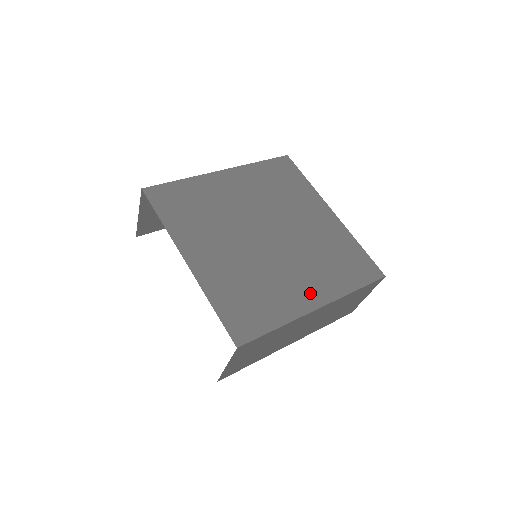
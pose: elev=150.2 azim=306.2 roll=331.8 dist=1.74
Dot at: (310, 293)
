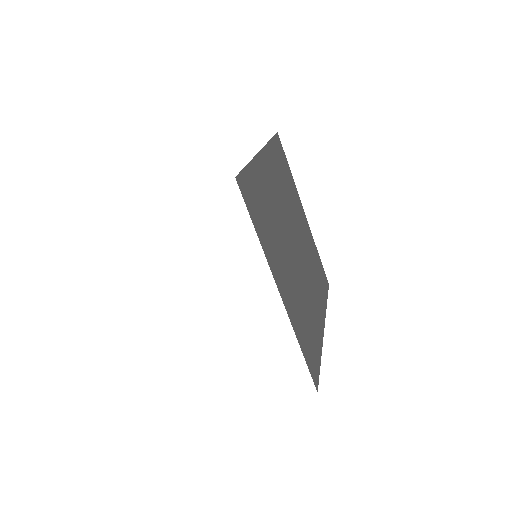
Dot at: (319, 314)
